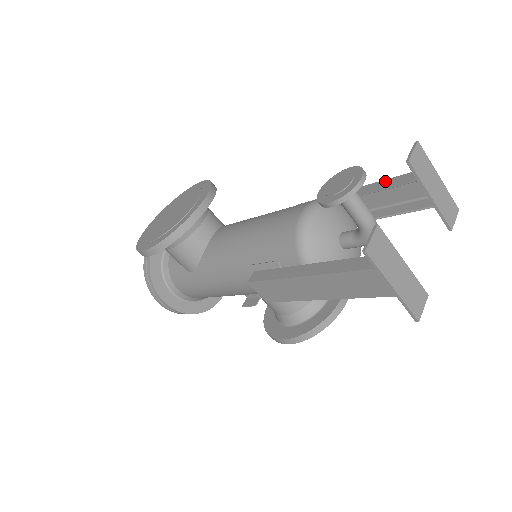
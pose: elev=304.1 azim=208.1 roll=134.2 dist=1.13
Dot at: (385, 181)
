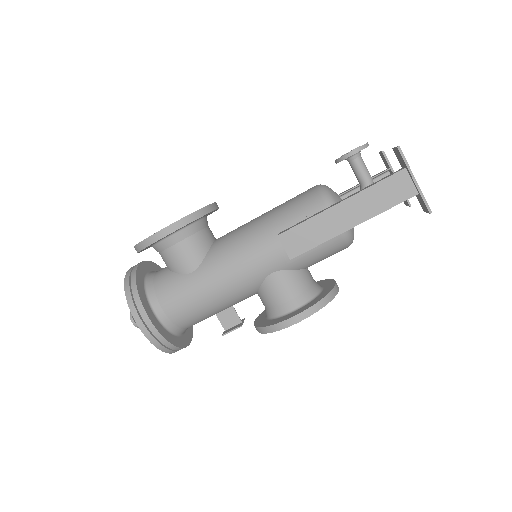
Dot at: occluded
